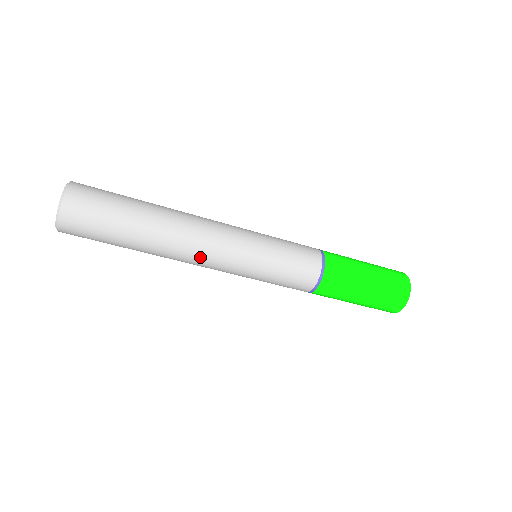
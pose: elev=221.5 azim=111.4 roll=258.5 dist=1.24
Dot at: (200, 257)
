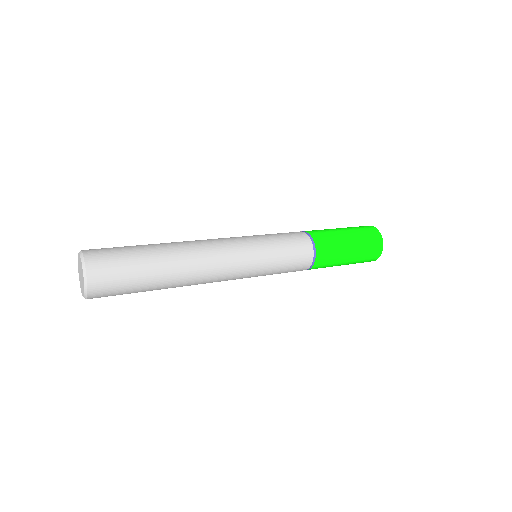
Dot at: occluded
